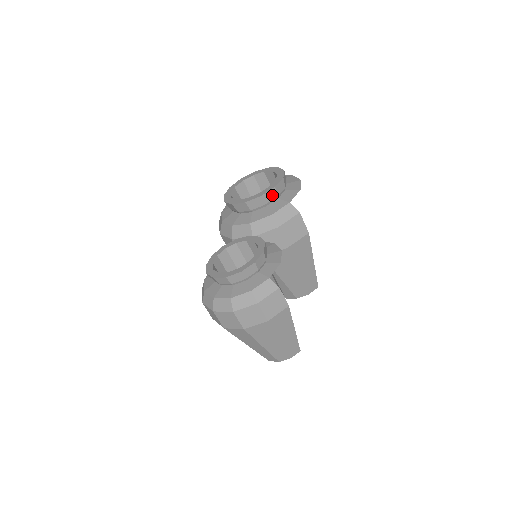
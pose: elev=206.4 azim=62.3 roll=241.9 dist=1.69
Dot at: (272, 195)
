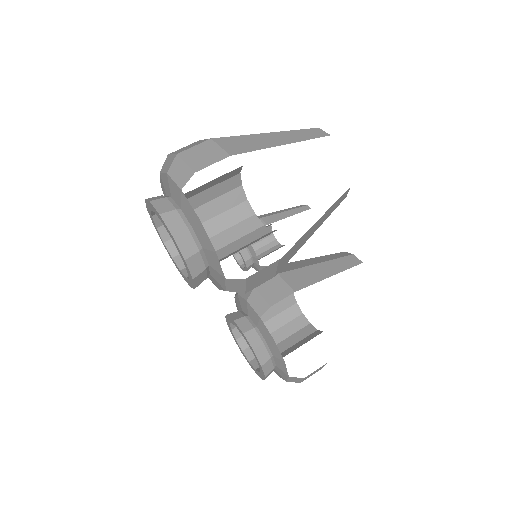
Dot at: (201, 276)
